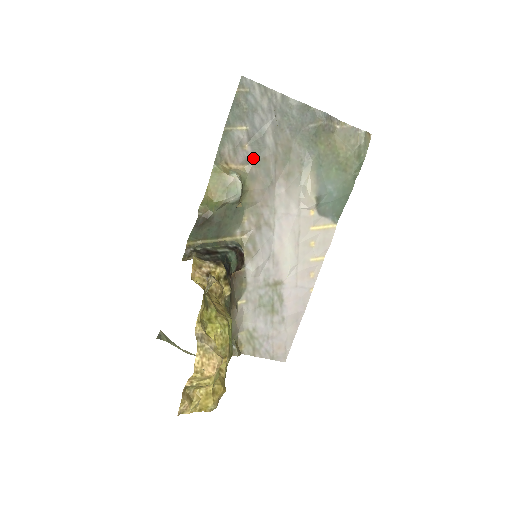
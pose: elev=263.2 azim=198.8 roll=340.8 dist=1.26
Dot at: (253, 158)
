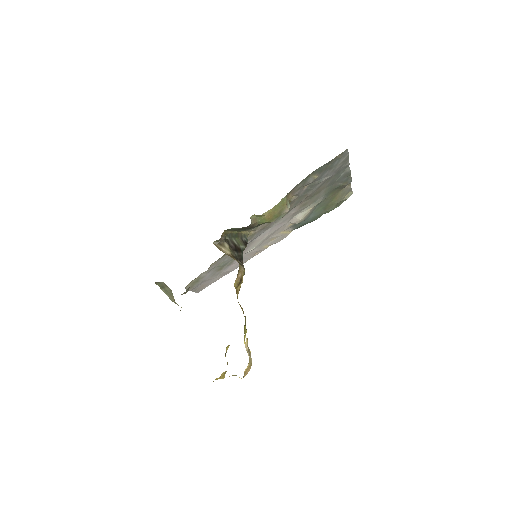
Dot at: (302, 193)
